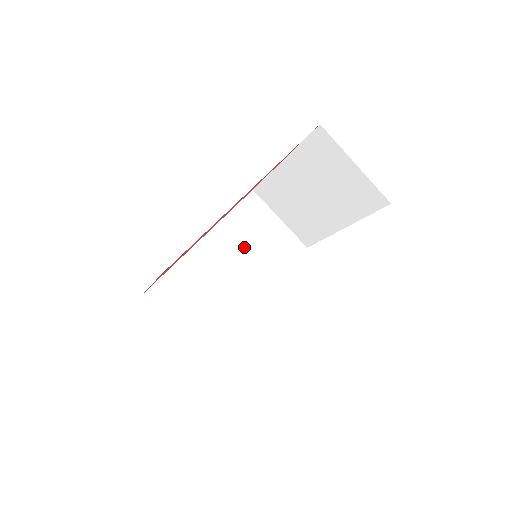
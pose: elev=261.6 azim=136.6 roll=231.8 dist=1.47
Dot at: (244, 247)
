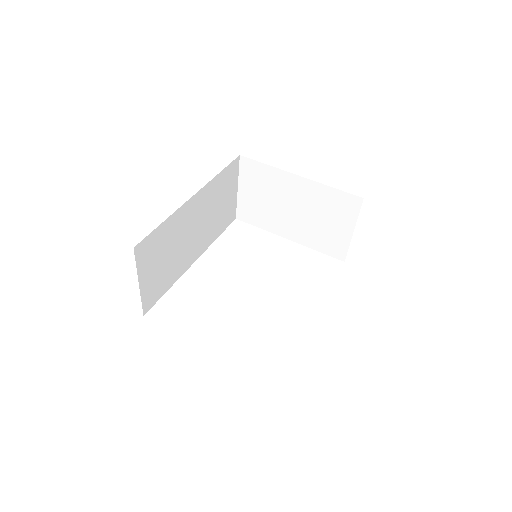
Dot at: (212, 208)
